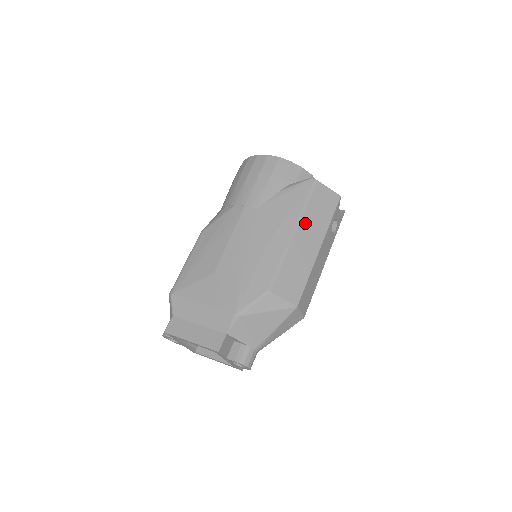
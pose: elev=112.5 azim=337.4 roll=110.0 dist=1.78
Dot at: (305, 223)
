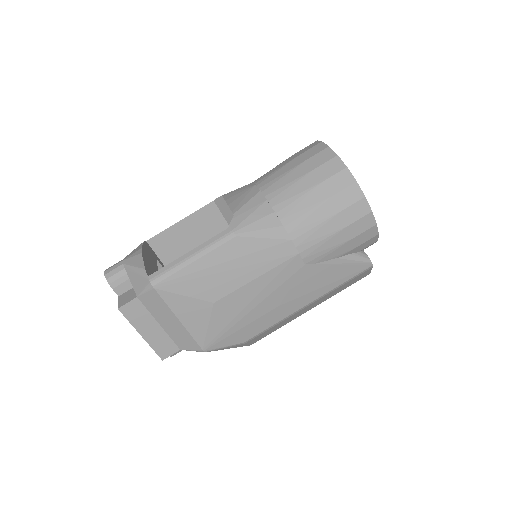
Dot at: (324, 297)
